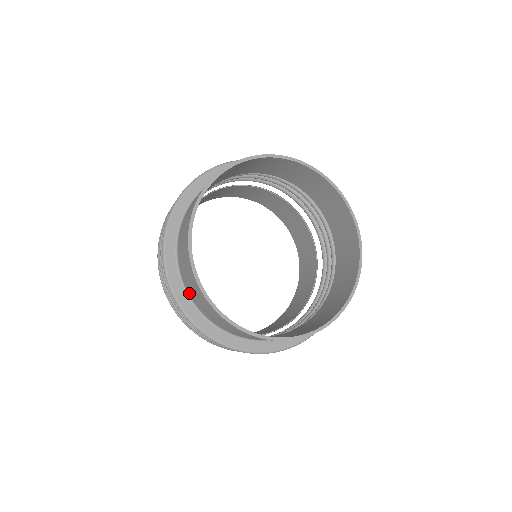
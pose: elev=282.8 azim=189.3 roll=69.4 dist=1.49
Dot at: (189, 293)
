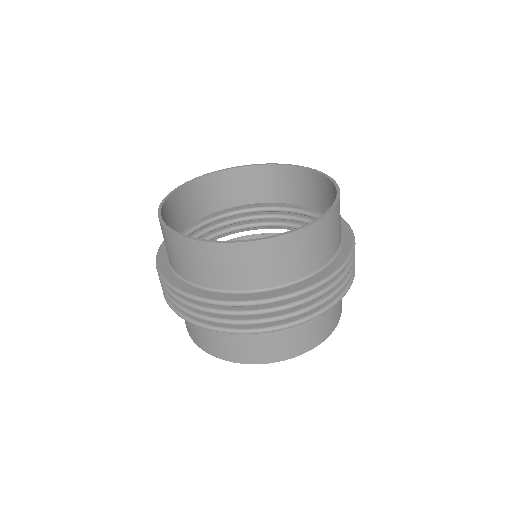
Dot at: (183, 226)
